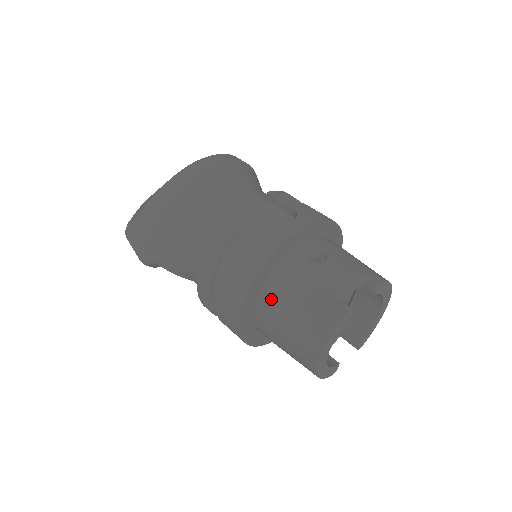
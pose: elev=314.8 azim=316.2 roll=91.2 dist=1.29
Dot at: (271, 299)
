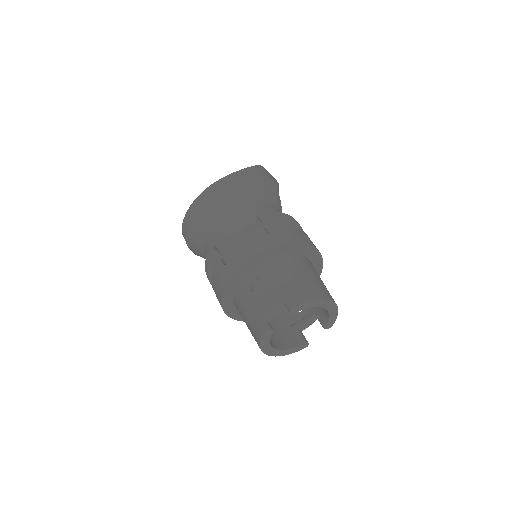
Dot at: (238, 310)
